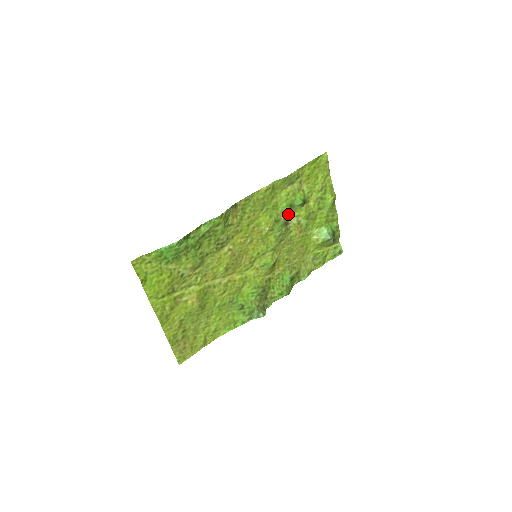
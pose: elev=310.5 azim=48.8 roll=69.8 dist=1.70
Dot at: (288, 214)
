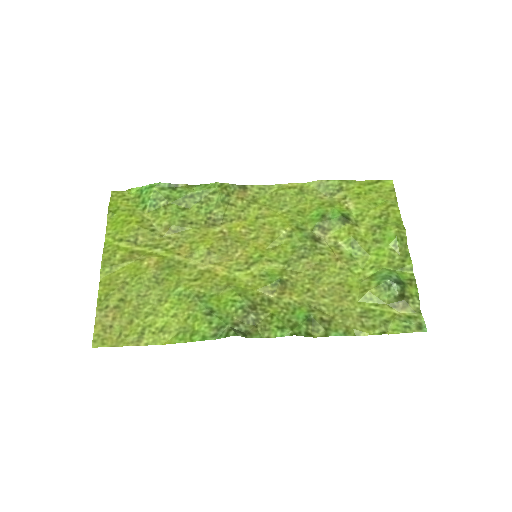
Dot at: (320, 228)
